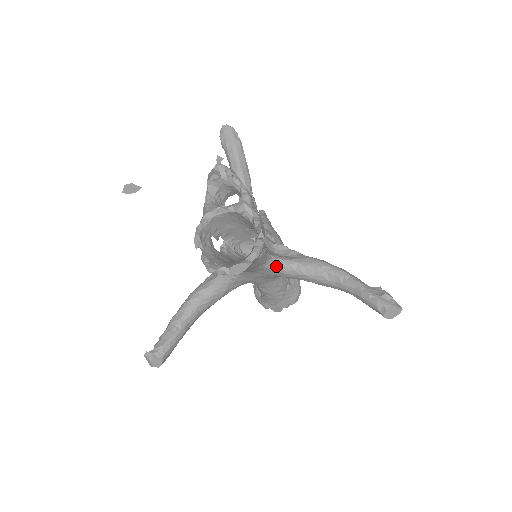
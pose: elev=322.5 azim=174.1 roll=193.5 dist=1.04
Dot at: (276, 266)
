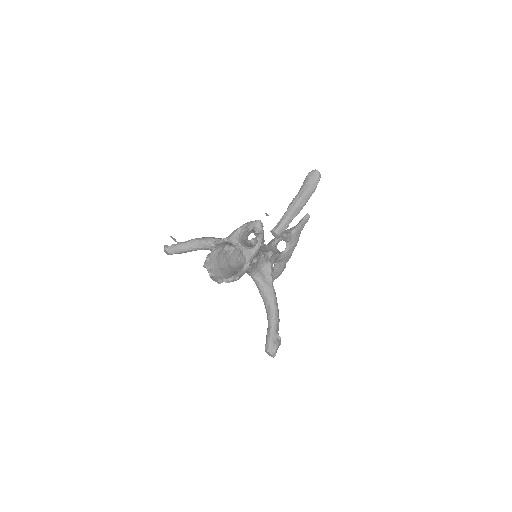
Dot at: (253, 277)
